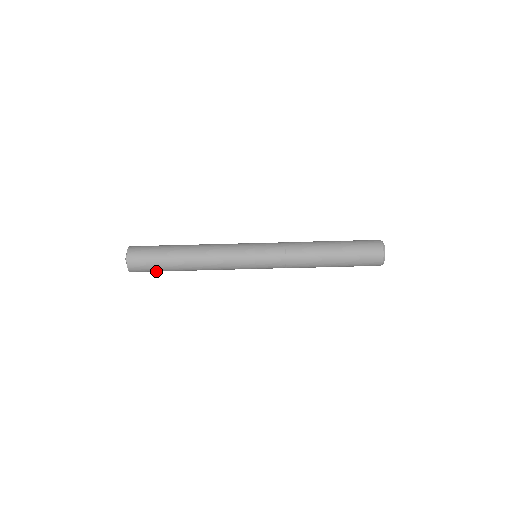
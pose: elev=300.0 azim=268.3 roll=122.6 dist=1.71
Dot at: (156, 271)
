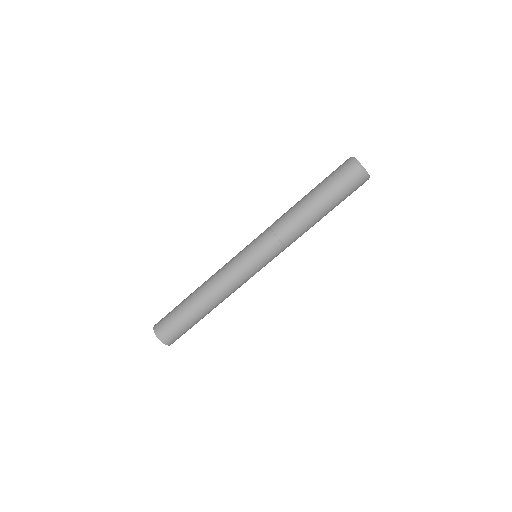
Dot at: occluded
